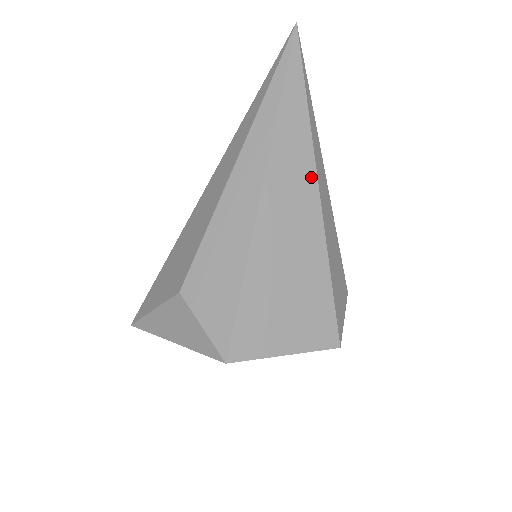
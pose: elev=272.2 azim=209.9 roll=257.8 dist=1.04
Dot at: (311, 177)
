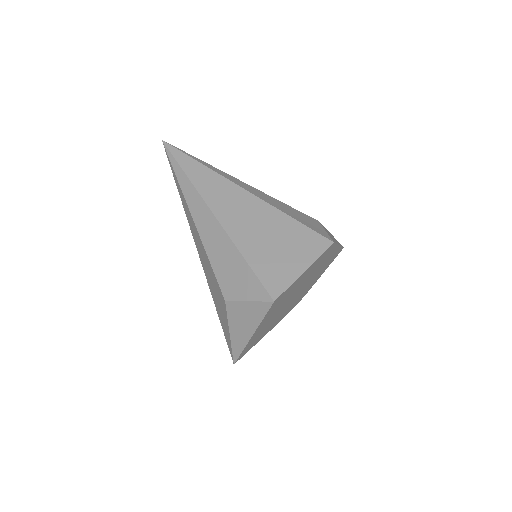
Dot at: (232, 186)
